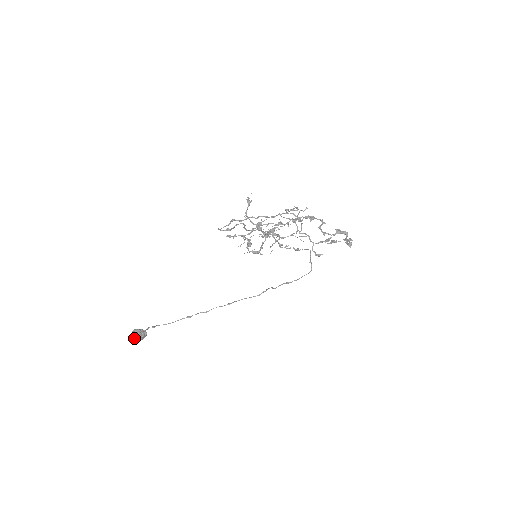
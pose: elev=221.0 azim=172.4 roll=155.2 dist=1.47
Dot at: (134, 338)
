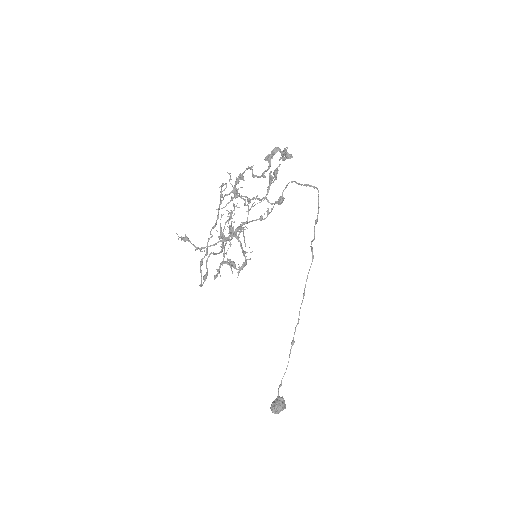
Dot at: (279, 412)
